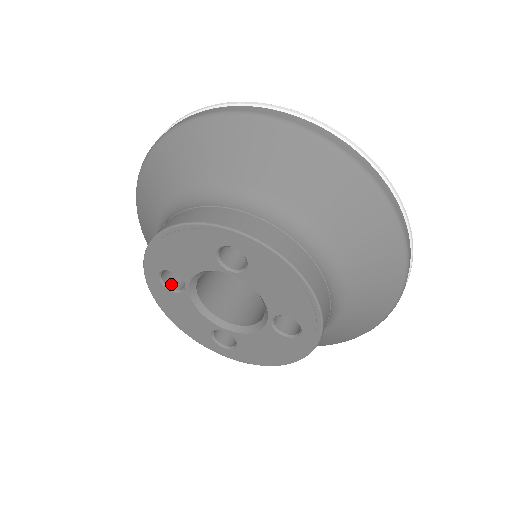
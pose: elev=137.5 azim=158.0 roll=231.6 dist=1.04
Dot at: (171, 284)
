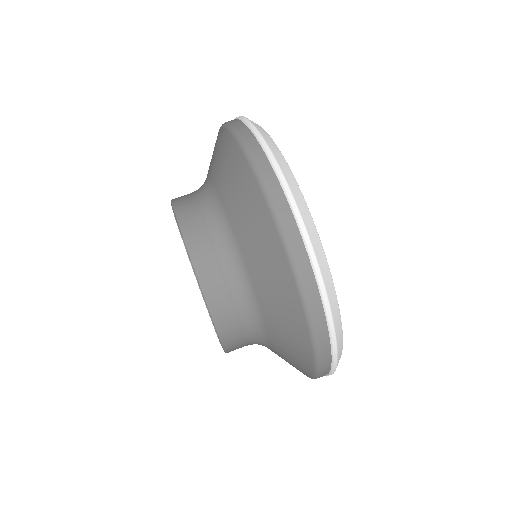
Dot at: occluded
